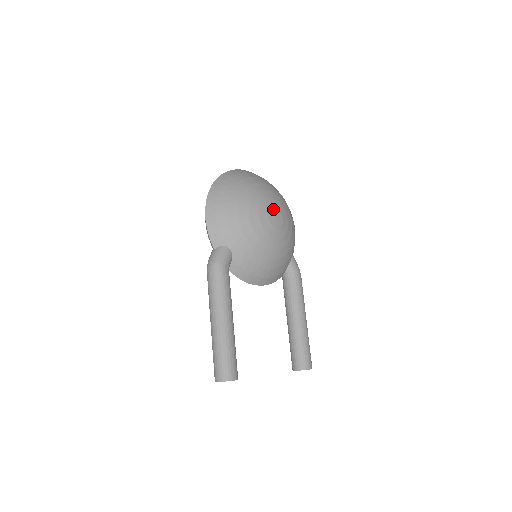
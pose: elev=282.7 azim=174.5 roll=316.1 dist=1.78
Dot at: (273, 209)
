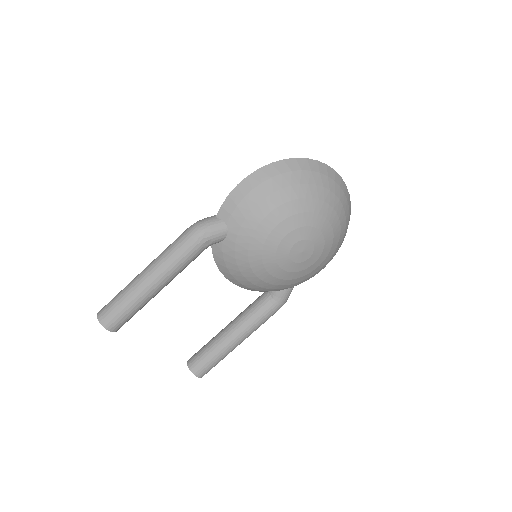
Dot at: (309, 242)
